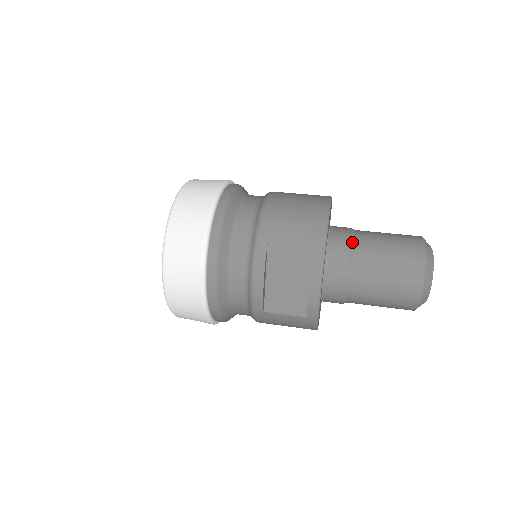
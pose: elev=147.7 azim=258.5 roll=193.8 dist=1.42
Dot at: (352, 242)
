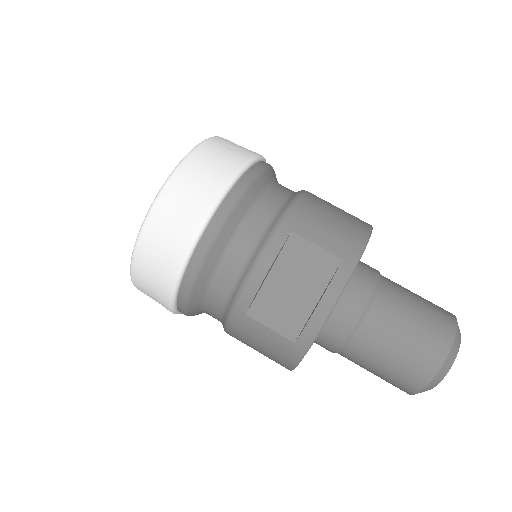
Dot at: (378, 282)
